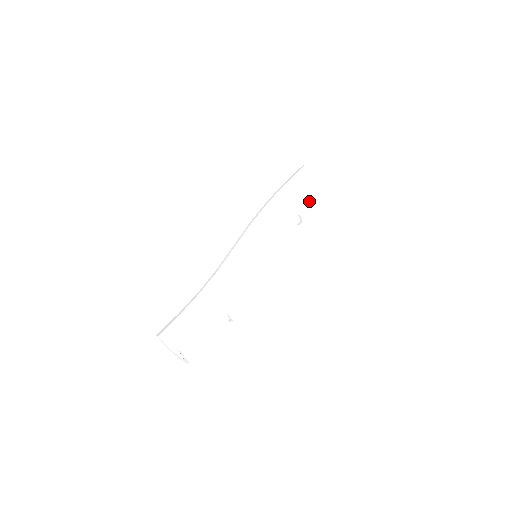
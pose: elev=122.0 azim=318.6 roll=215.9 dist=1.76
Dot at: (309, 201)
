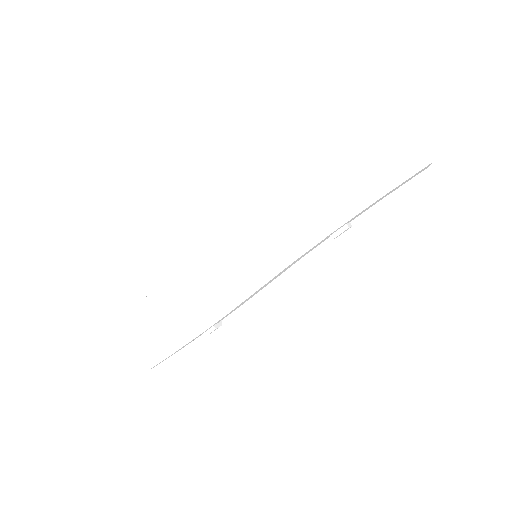
Dot at: (357, 215)
